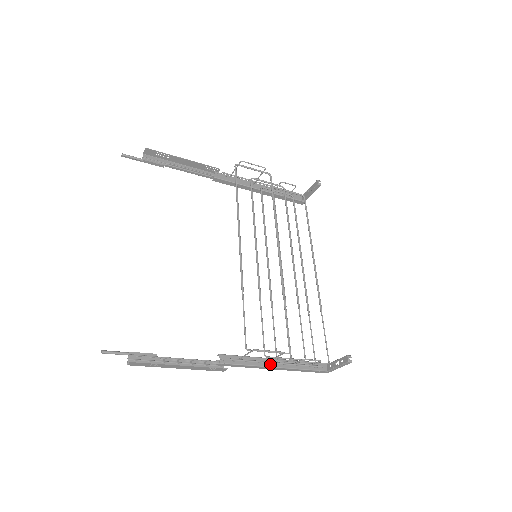
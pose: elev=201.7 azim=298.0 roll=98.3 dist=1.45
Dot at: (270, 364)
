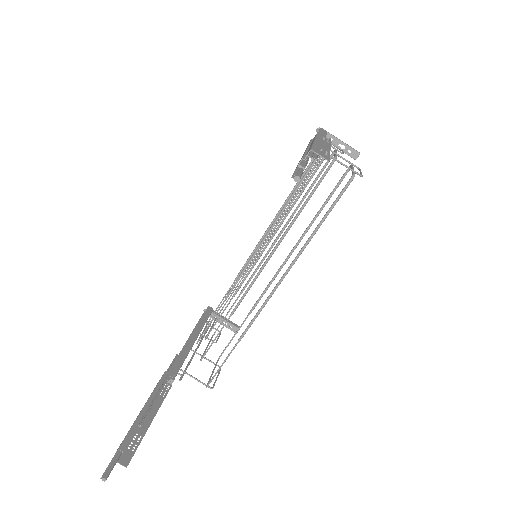
Dot at: (191, 349)
